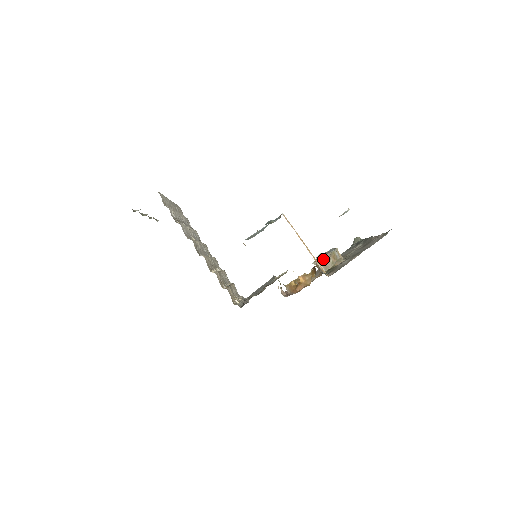
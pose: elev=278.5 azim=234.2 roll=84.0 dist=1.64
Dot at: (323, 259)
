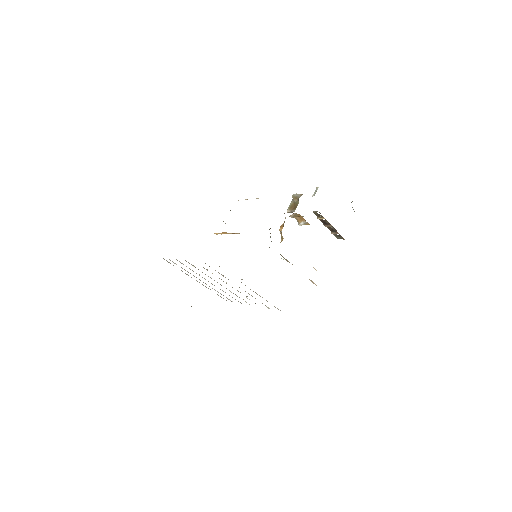
Dot at: (290, 207)
